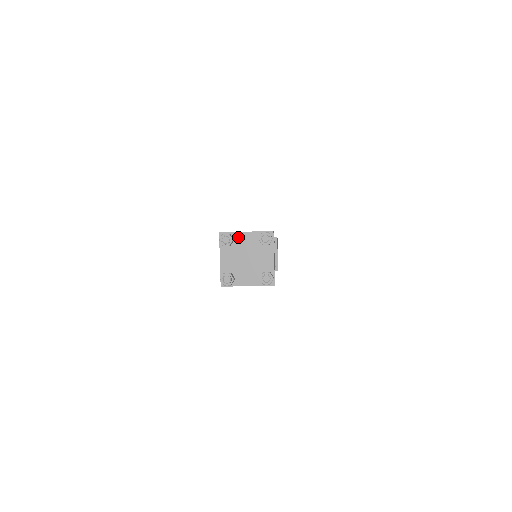
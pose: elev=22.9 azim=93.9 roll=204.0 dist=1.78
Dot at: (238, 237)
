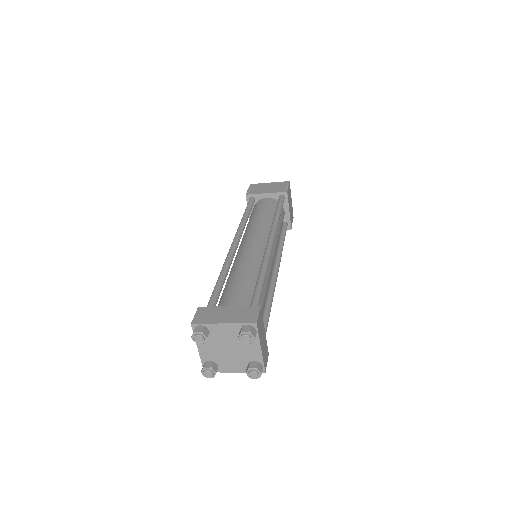
Dot at: (214, 328)
